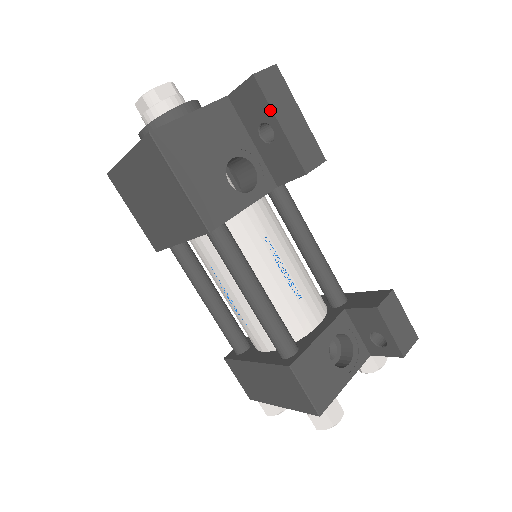
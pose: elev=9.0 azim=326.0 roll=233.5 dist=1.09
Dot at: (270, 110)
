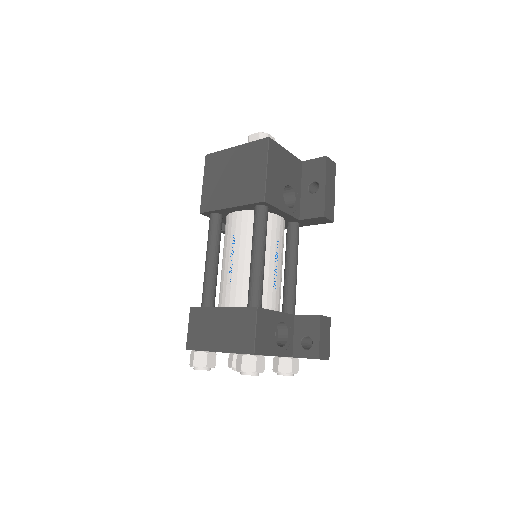
Dot at: (325, 176)
